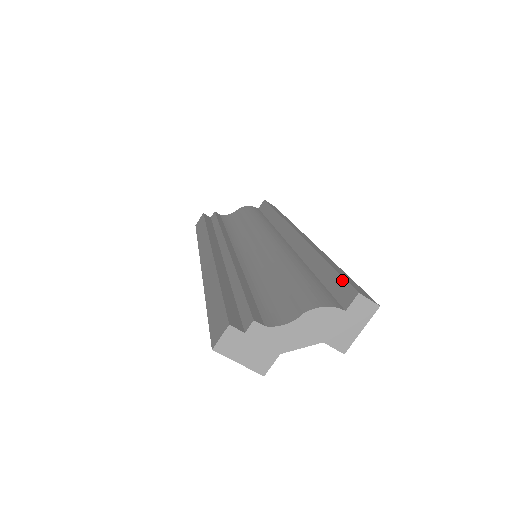
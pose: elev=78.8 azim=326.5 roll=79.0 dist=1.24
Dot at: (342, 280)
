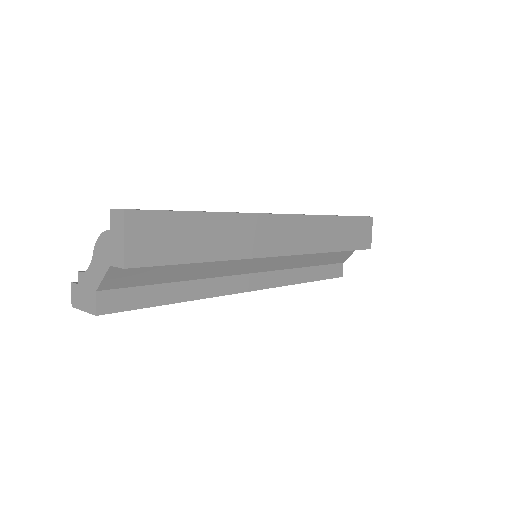
Dot at: occluded
